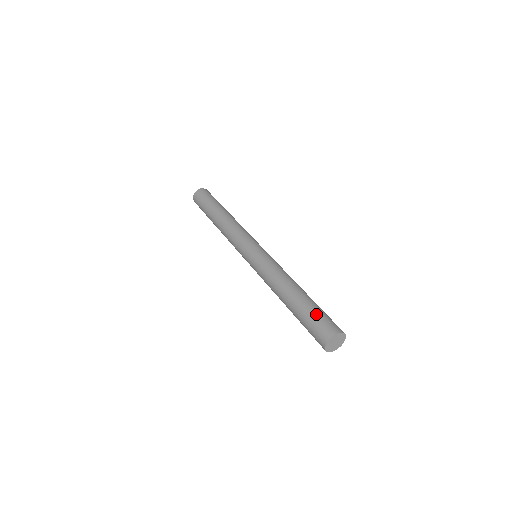
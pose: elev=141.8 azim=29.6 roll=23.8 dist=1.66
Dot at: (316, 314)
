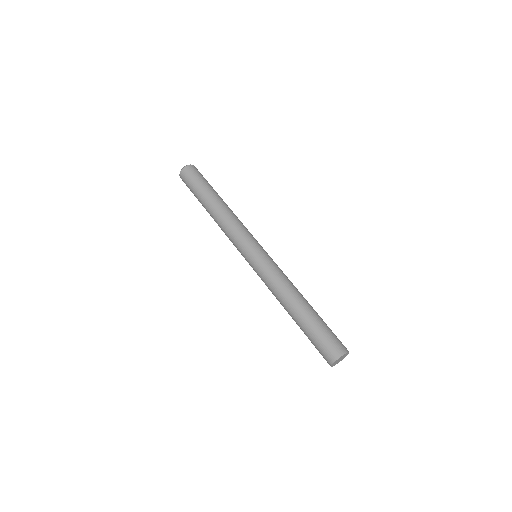
Dot at: (318, 337)
